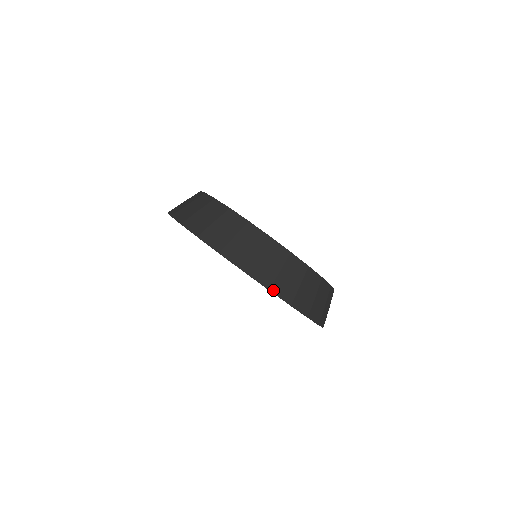
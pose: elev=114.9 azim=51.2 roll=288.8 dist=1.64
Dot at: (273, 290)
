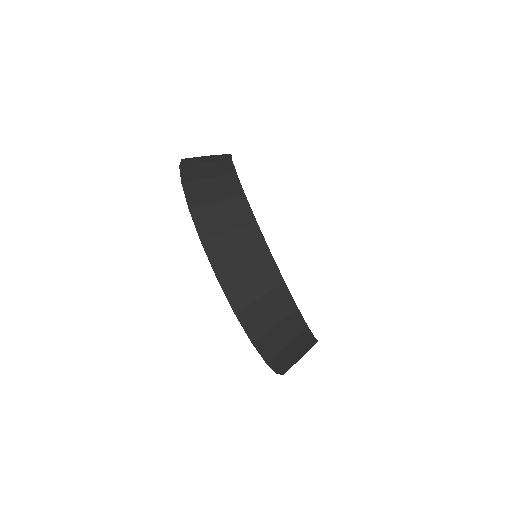
Dot at: (280, 372)
